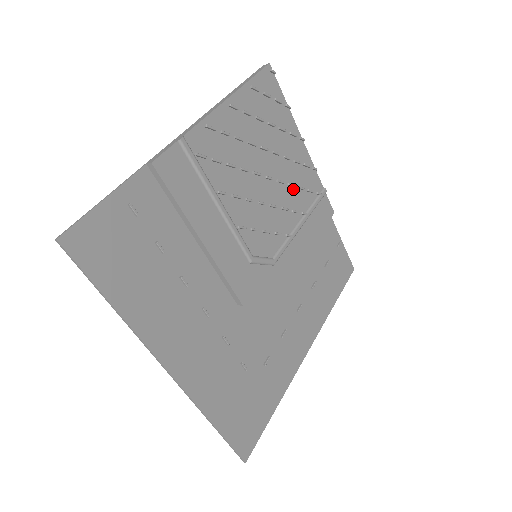
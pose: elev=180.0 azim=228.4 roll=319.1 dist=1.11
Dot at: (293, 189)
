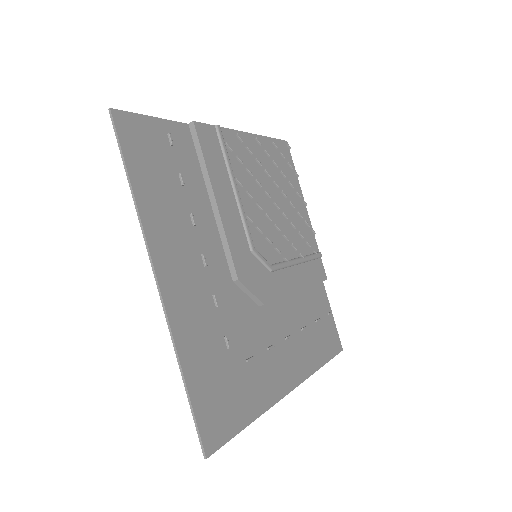
Dot at: (294, 231)
